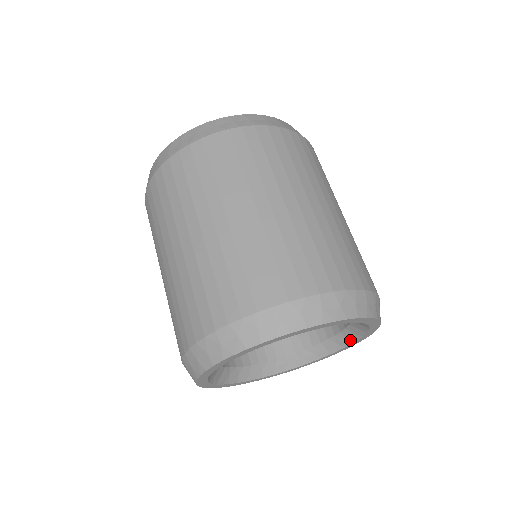
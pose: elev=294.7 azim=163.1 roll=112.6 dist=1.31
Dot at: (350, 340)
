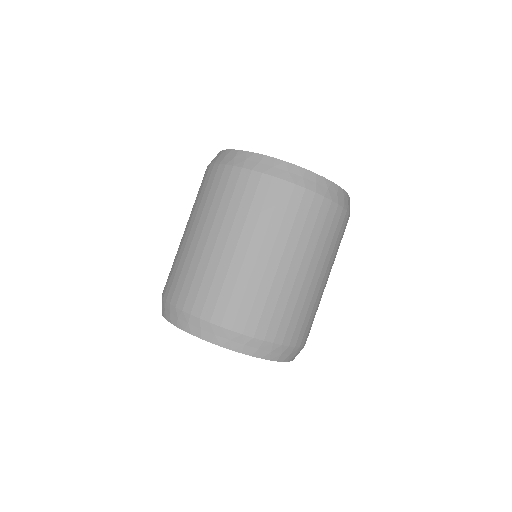
Dot at: occluded
